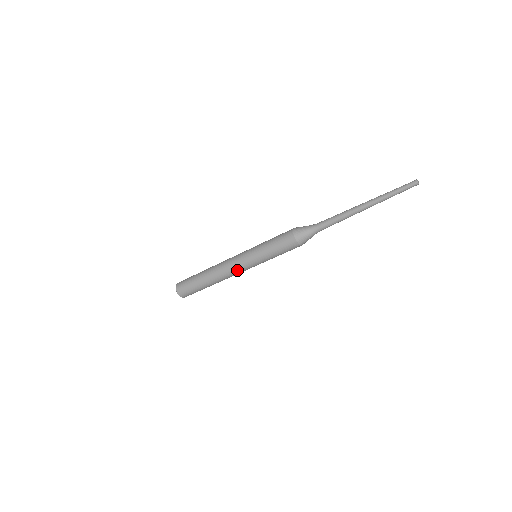
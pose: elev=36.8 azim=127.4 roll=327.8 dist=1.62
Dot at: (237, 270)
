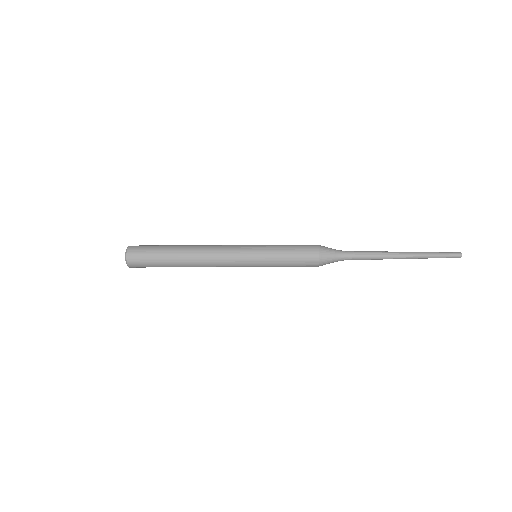
Dot at: (228, 266)
